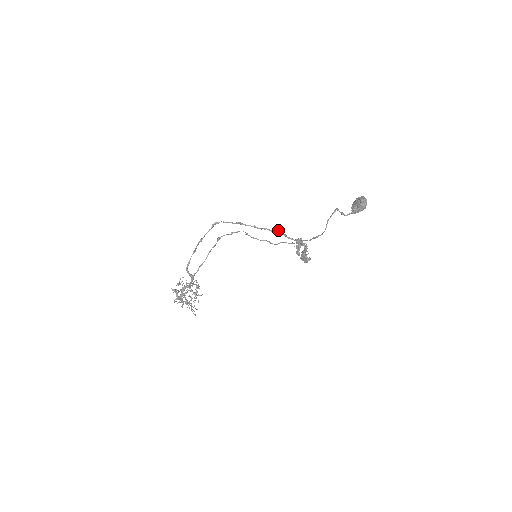
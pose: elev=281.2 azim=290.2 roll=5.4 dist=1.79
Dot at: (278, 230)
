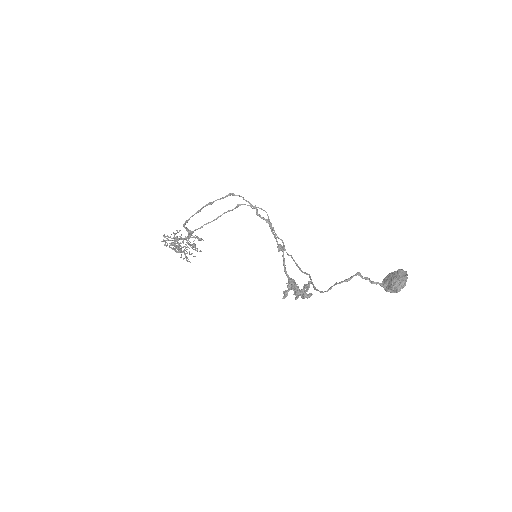
Dot at: (283, 251)
